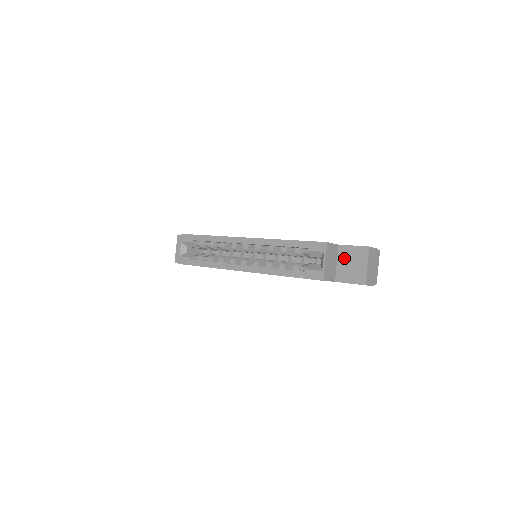
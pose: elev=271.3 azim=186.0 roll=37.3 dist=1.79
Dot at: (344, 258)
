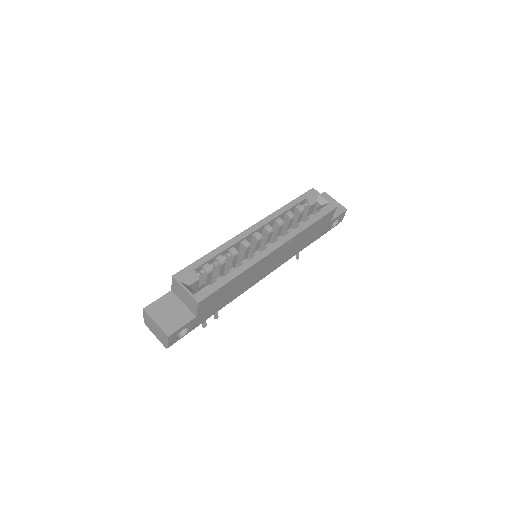
Dot at: occluded
